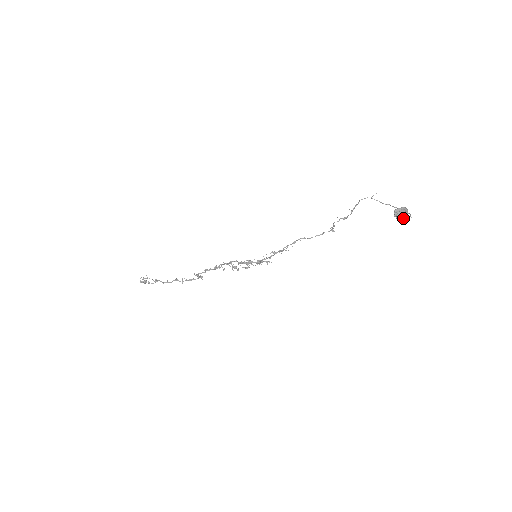
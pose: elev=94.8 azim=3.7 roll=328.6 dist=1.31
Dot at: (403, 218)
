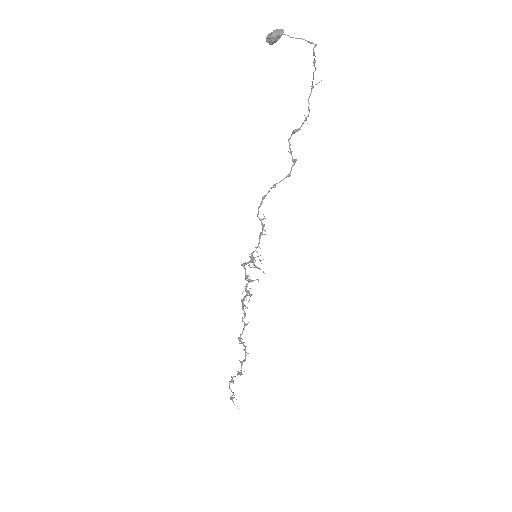
Dot at: (273, 36)
